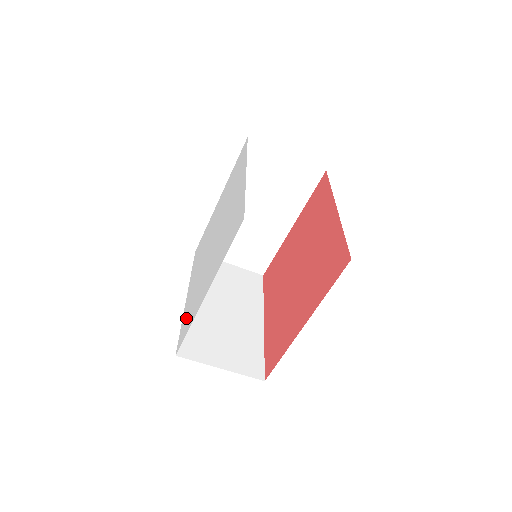
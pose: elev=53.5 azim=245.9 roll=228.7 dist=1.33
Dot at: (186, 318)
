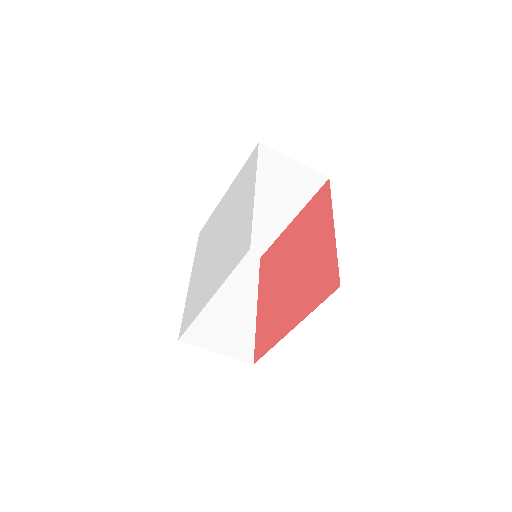
Dot at: (189, 308)
